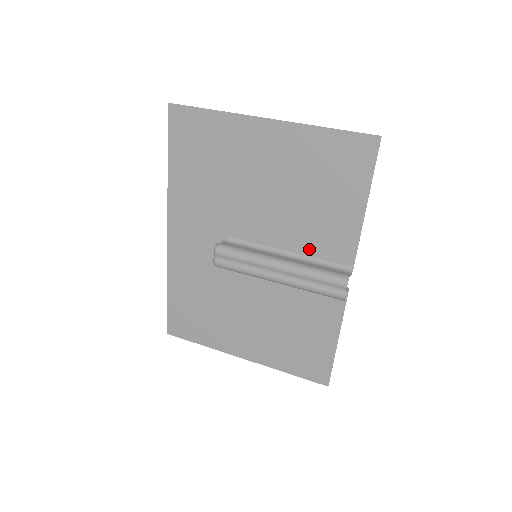
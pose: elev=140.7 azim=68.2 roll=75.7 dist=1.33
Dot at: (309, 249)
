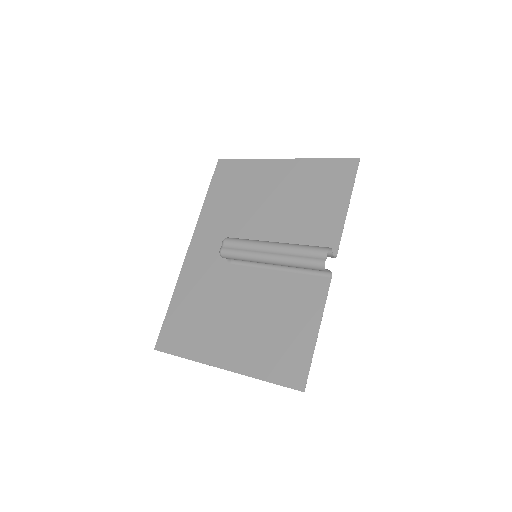
Dot at: occluded
